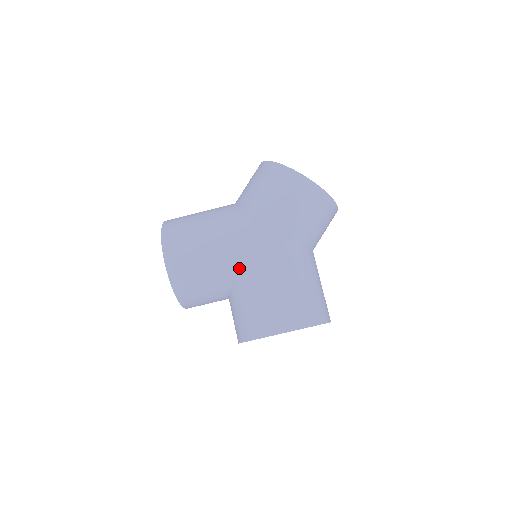
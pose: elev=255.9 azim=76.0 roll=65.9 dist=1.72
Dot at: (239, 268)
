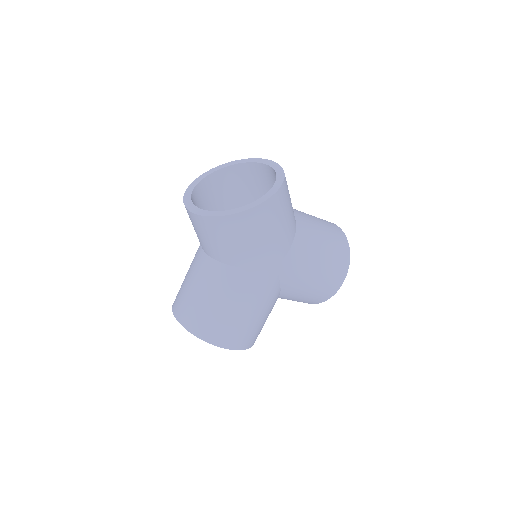
Dot at: (280, 292)
